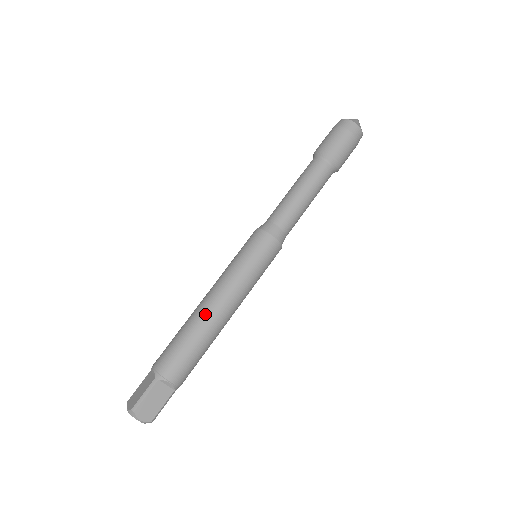
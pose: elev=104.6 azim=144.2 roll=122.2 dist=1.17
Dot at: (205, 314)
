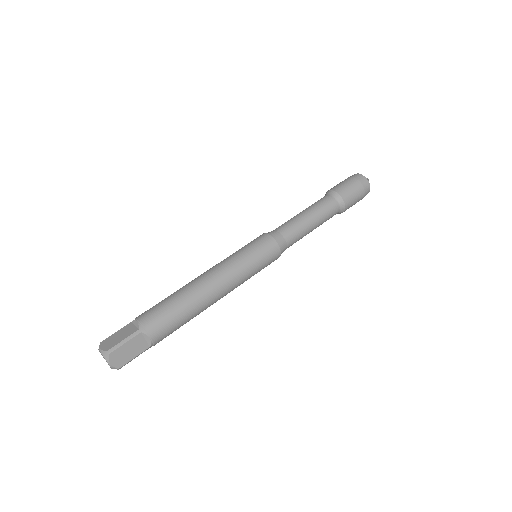
Dot at: occluded
